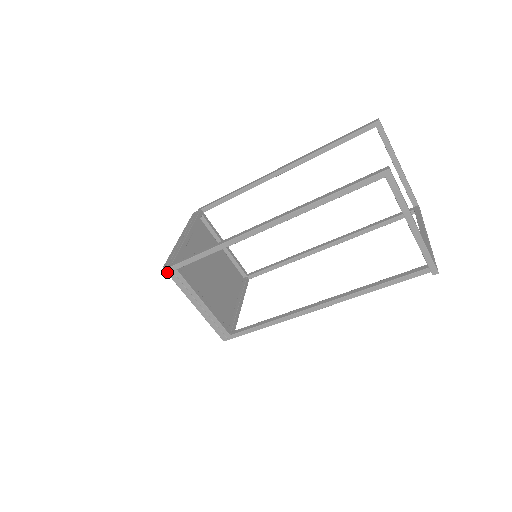
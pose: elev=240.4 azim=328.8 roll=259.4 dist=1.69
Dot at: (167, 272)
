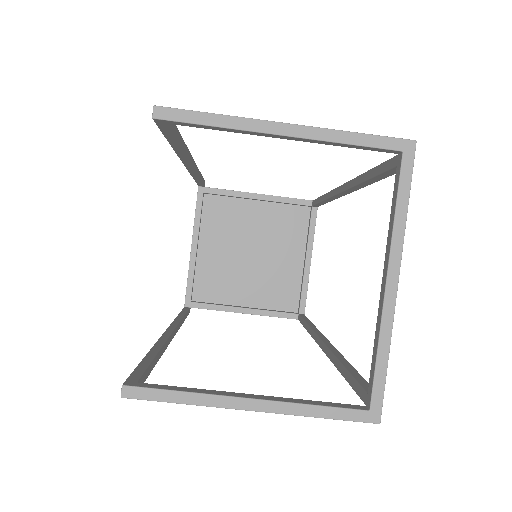
Dot at: occluded
